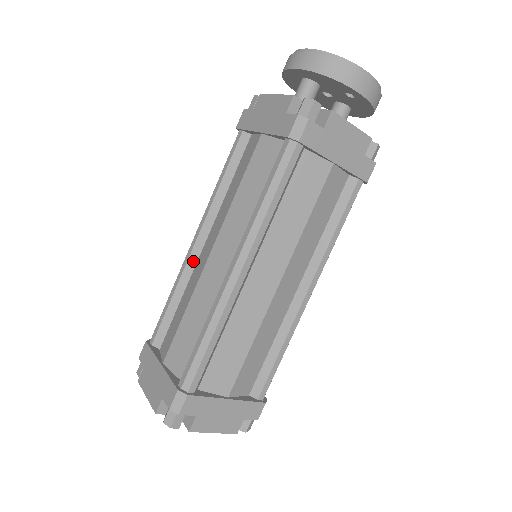
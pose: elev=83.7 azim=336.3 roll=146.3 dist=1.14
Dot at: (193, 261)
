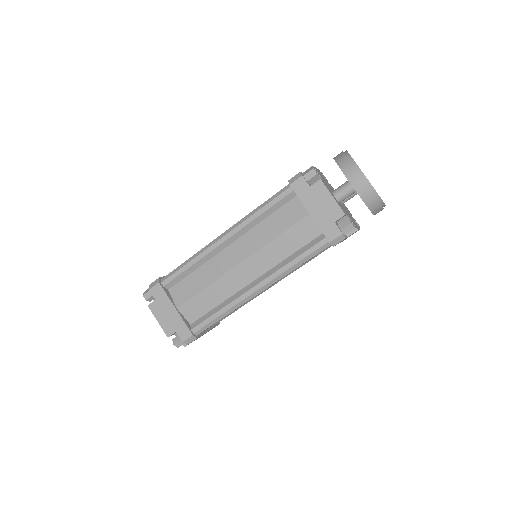
Dot at: (217, 251)
